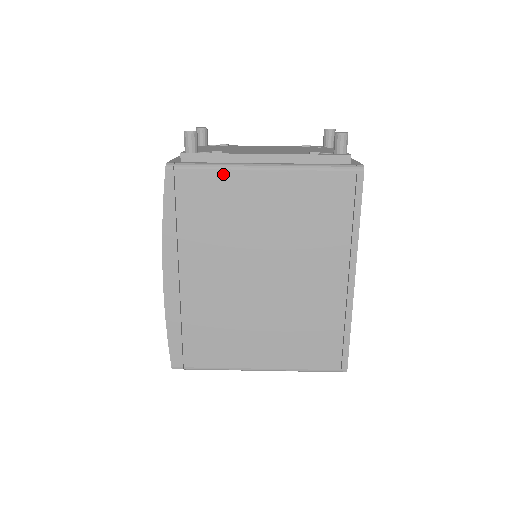
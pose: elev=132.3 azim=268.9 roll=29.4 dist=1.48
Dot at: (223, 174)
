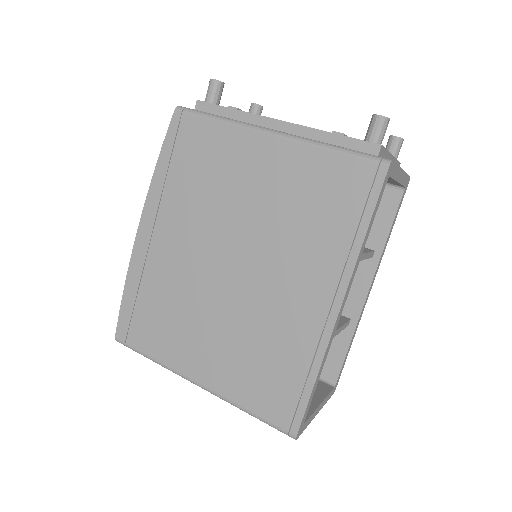
Dot at: (226, 130)
